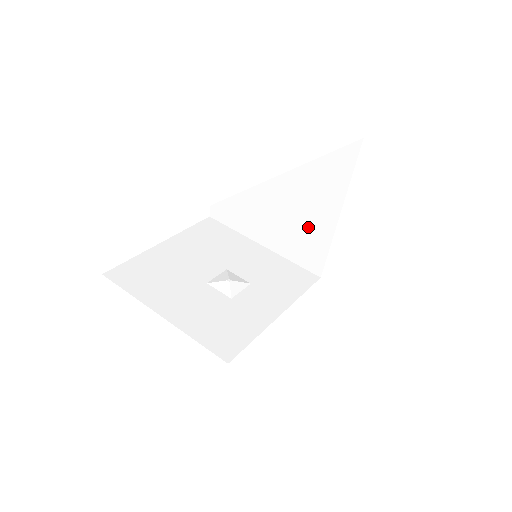
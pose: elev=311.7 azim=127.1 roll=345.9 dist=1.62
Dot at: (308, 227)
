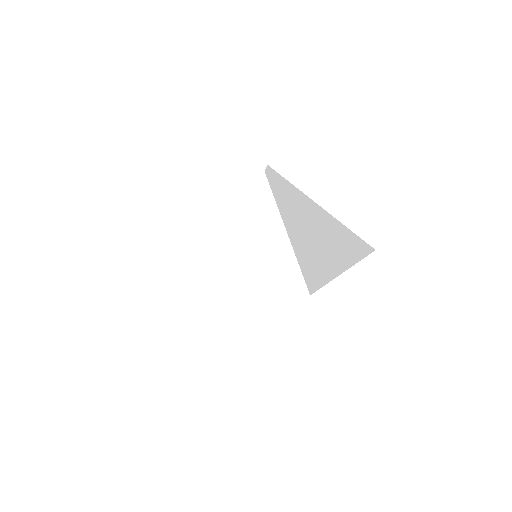
Dot at: (316, 258)
